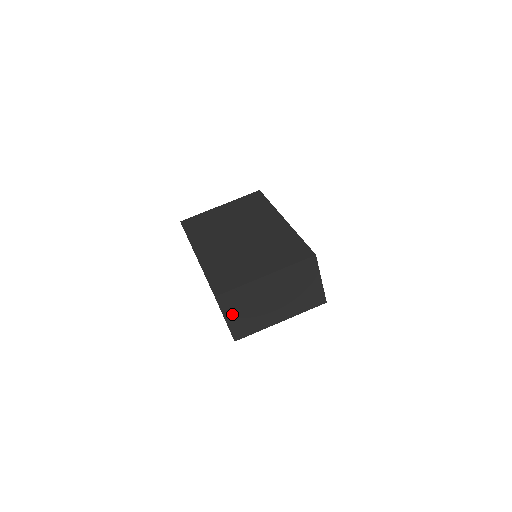
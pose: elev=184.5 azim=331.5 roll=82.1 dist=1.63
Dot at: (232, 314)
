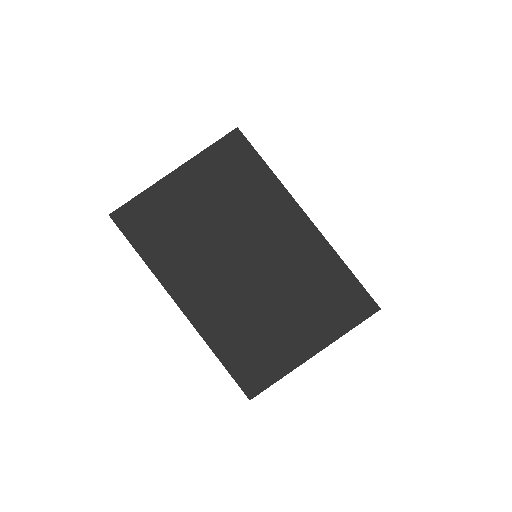
Dot at: occluded
